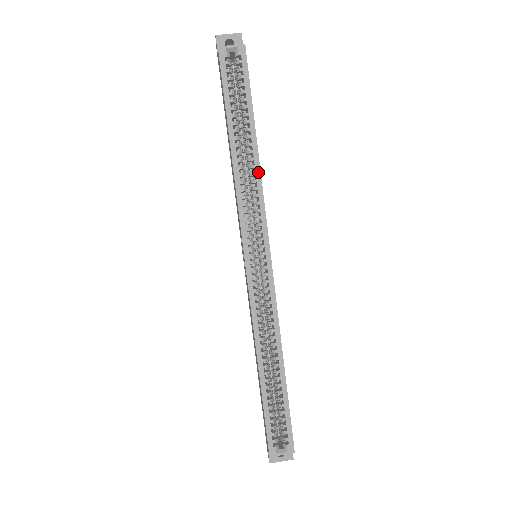
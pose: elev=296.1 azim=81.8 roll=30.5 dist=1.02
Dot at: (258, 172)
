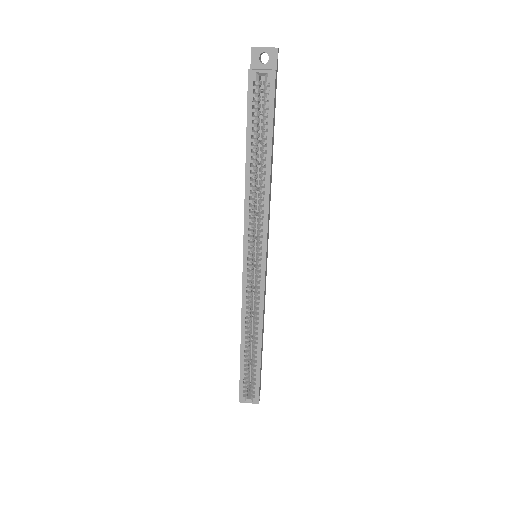
Dot at: (267, 195)
